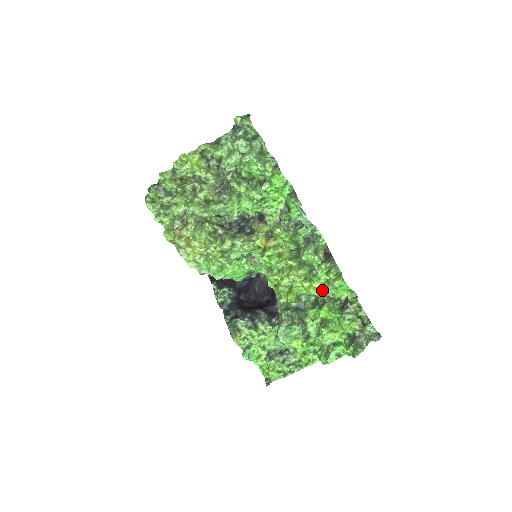
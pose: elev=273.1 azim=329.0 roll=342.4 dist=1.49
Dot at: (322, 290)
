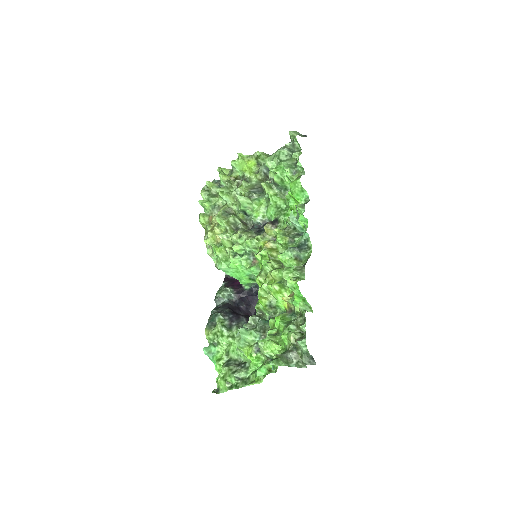
Dot at: (286, 297)
